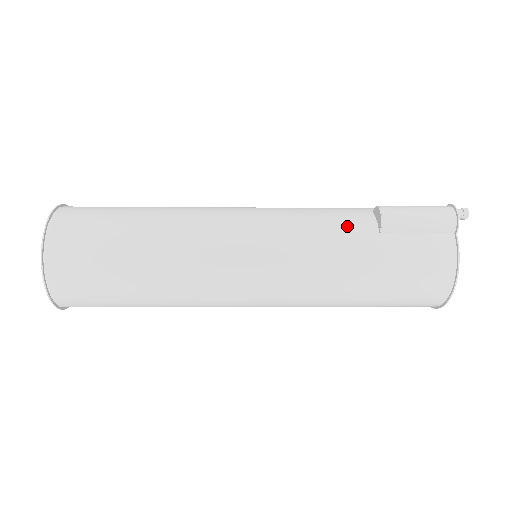
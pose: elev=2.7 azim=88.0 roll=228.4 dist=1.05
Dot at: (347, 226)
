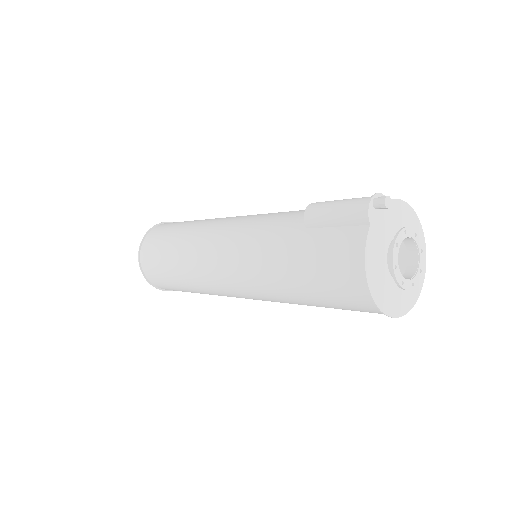
Dot at: (286, 224)
